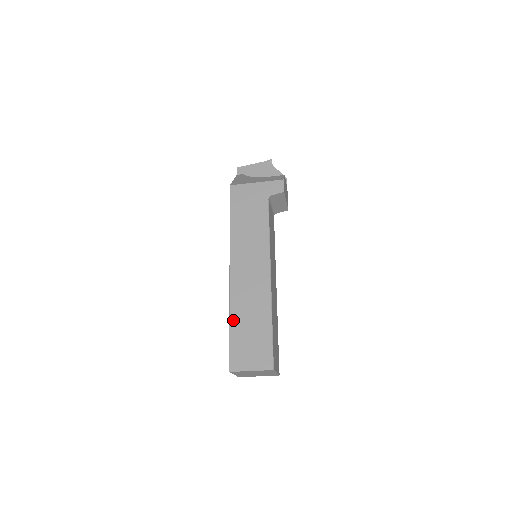
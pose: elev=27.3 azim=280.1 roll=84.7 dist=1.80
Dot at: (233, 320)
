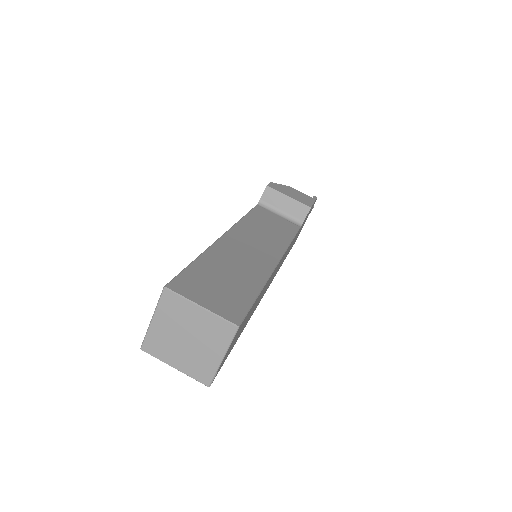
Dot at: occluded
